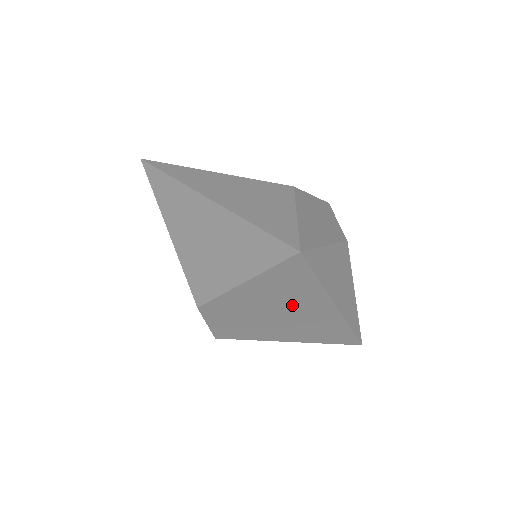
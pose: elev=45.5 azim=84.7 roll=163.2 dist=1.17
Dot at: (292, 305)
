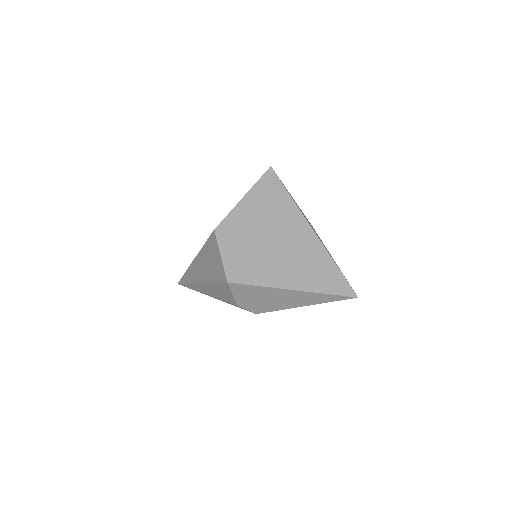
Dot at: (279, 225)
